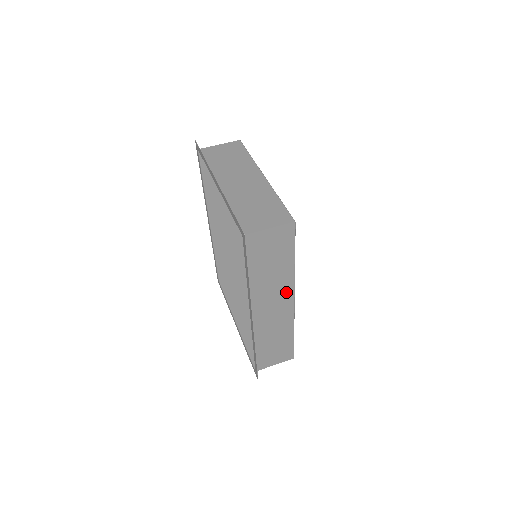
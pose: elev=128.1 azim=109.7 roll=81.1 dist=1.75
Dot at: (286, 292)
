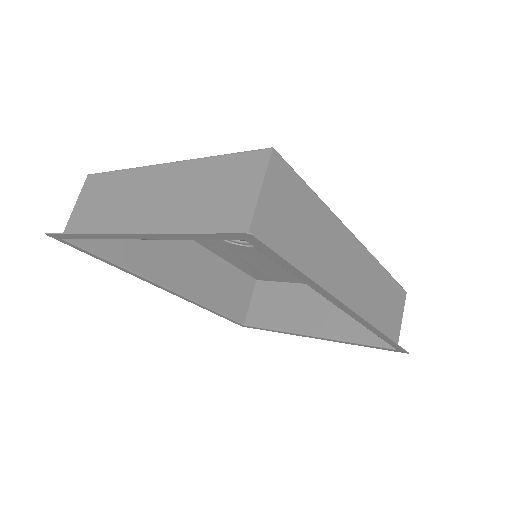
Dot at: (344, 241)
